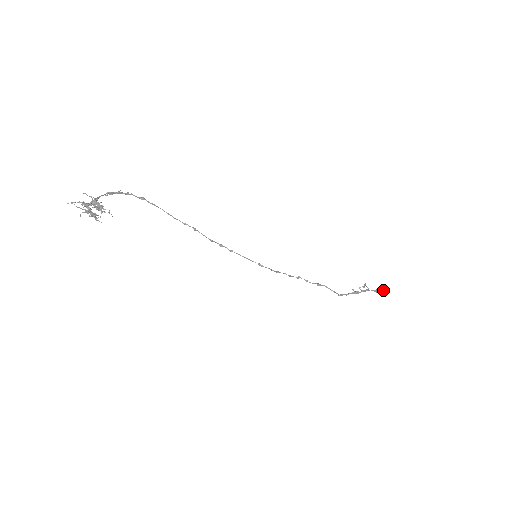
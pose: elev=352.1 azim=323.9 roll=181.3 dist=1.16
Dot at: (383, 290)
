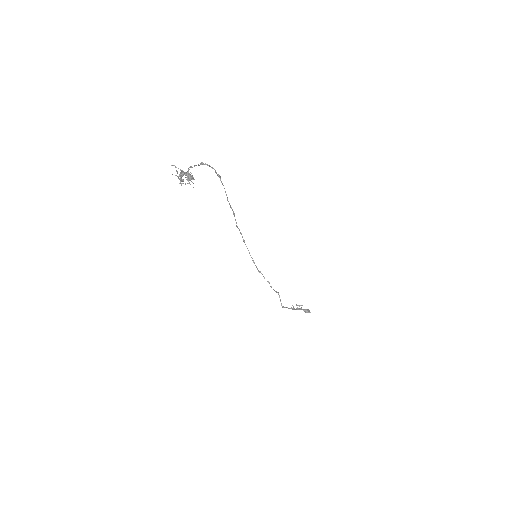
Dot at: occluded
